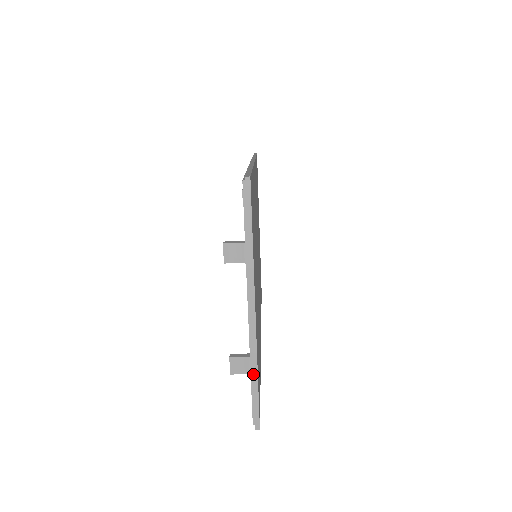
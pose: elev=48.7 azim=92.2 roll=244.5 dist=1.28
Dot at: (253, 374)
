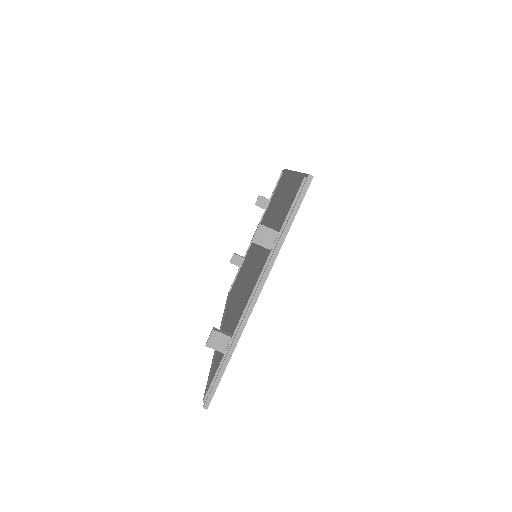
Dot at: (227, 354)
